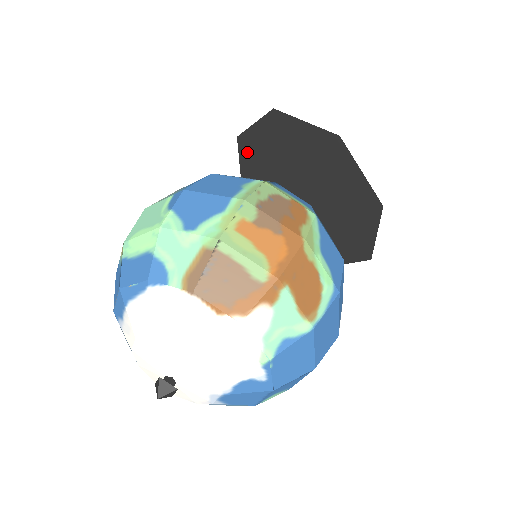
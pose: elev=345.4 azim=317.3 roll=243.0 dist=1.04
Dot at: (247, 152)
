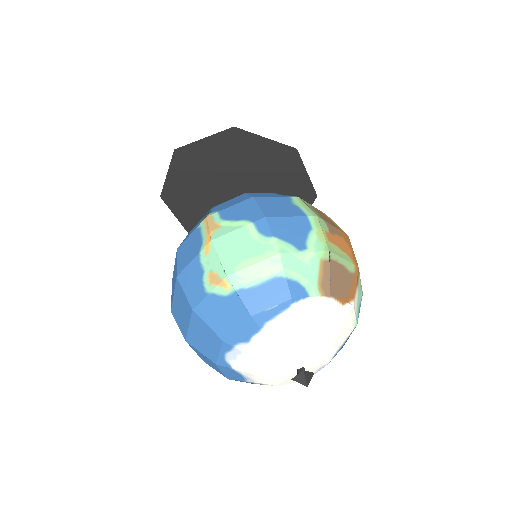
Dot at: (183, 163)
